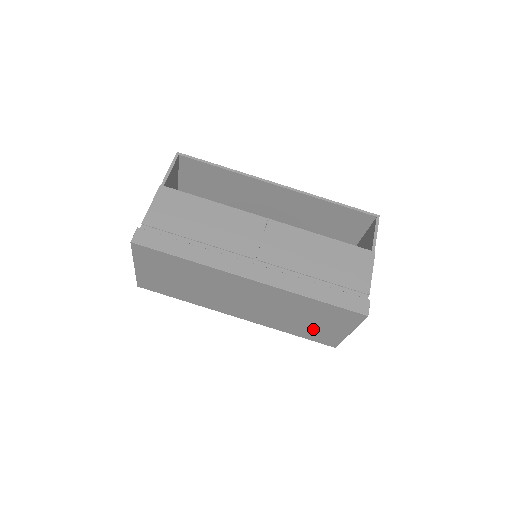
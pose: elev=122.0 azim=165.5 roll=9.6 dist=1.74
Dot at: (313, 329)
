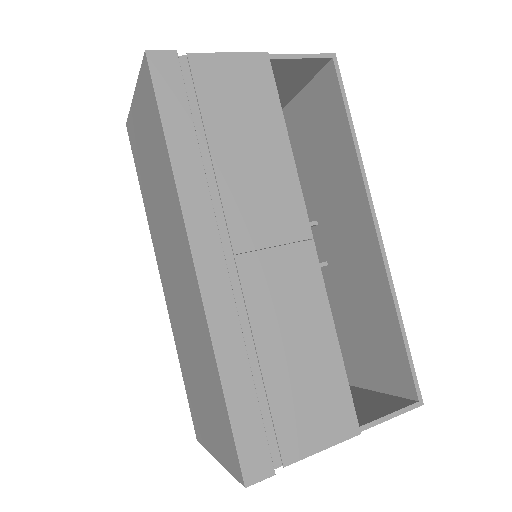
Dot at: (197, 398)
